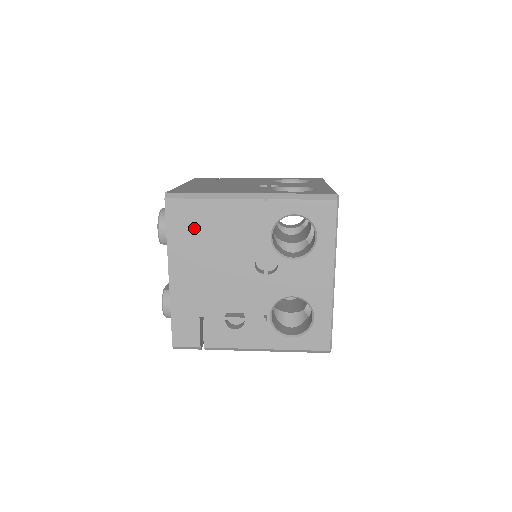
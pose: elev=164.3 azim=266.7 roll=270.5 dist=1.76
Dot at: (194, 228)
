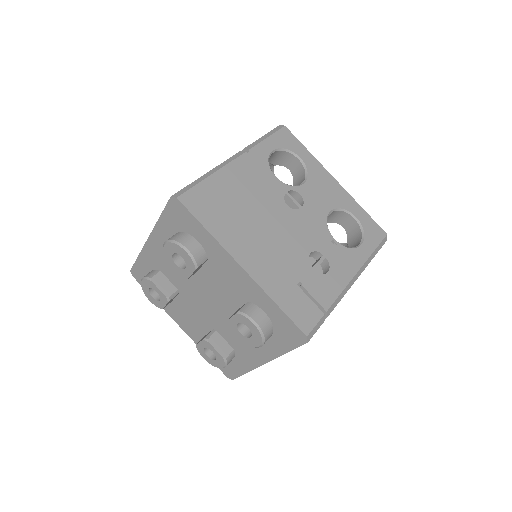
Dot at: (222, 207)
